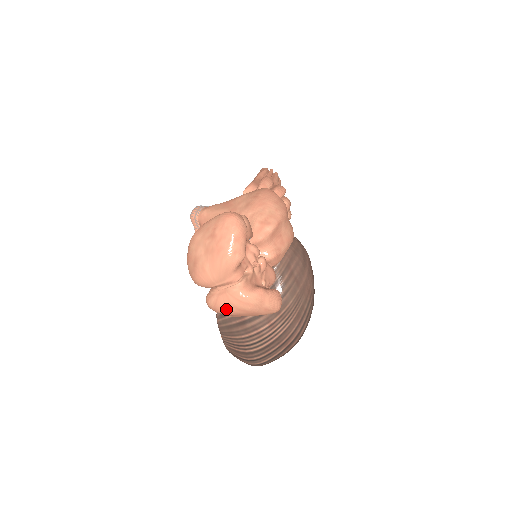
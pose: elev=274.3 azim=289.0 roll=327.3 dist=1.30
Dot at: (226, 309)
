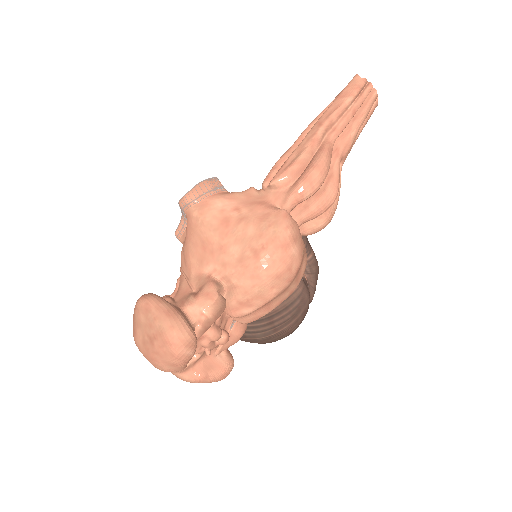
Dot at: occluded
